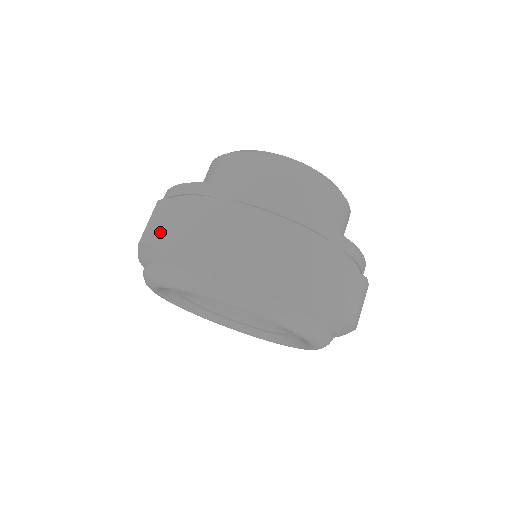
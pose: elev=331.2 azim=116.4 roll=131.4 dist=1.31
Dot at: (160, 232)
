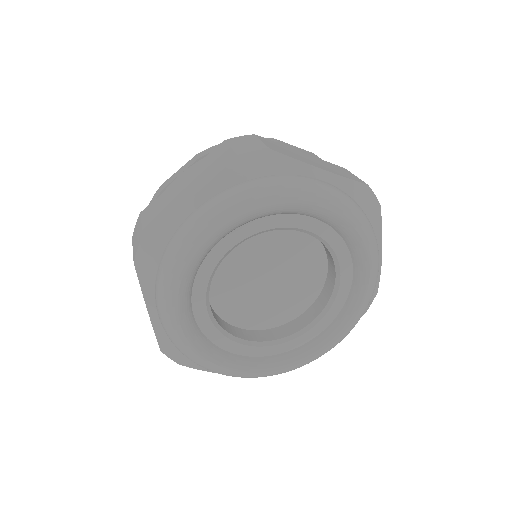
Dot at: (270, 146)
